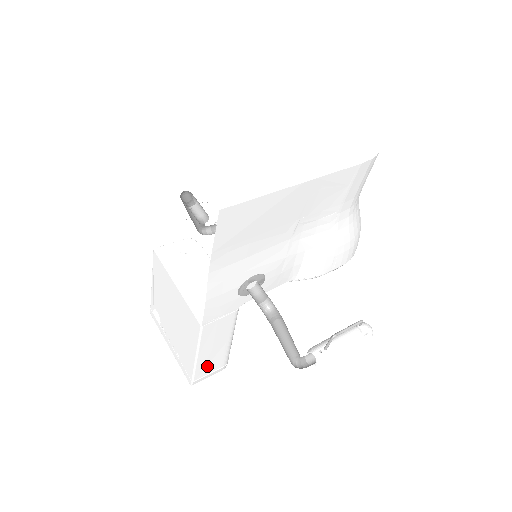
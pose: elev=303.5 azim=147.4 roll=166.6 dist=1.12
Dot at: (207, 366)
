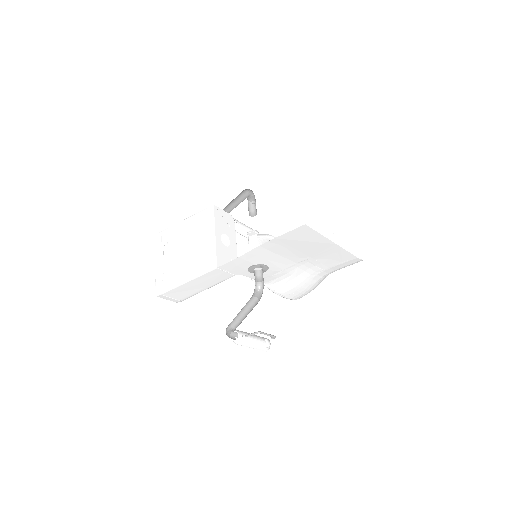
Dot at: (179, 292)
